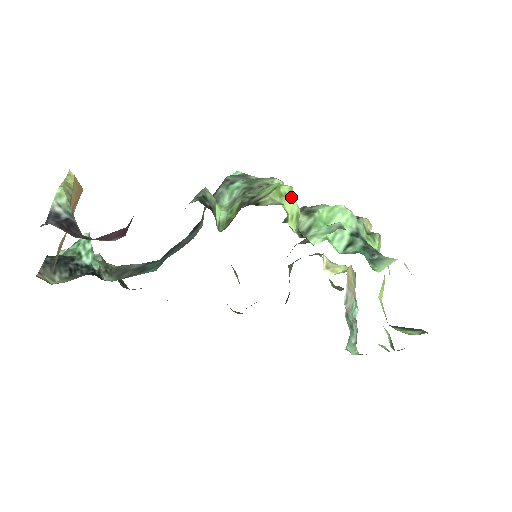
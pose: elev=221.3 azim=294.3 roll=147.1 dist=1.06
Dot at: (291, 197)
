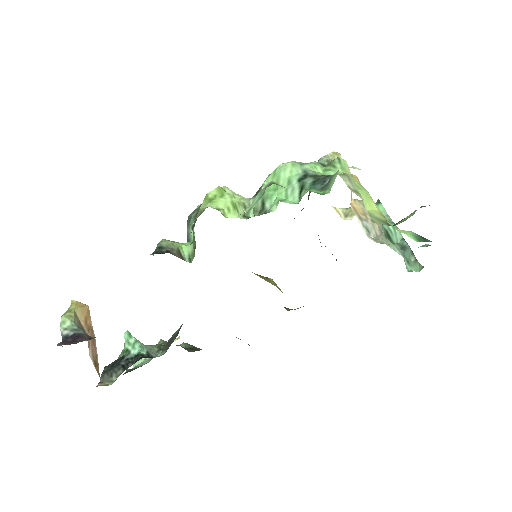
Dot at: (222, 195)
